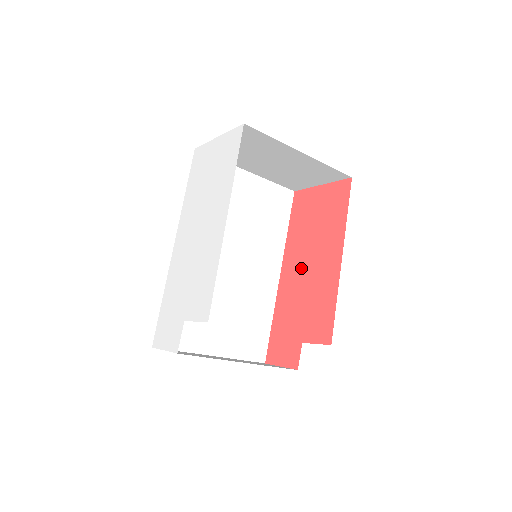
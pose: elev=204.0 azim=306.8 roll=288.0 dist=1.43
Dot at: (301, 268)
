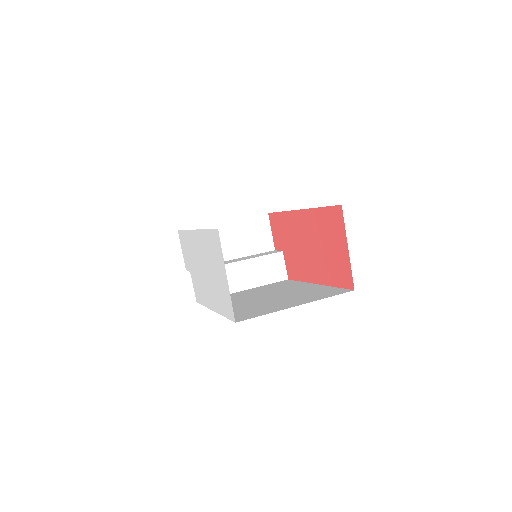
Dot at: (305, 238)
